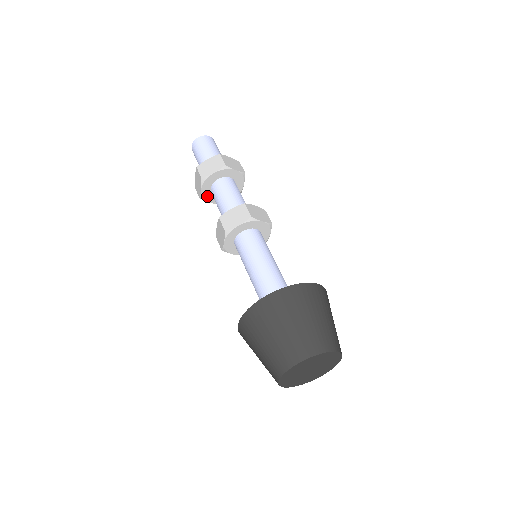
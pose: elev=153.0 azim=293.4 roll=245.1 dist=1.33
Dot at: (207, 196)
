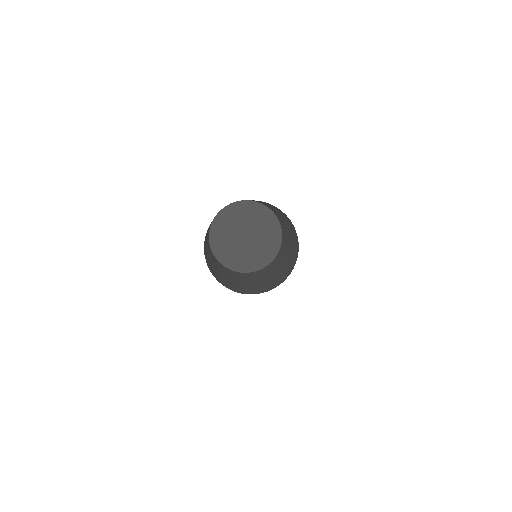
Dot at: occluded
